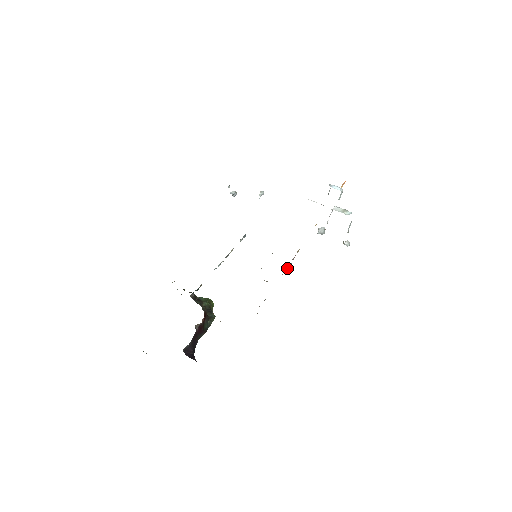
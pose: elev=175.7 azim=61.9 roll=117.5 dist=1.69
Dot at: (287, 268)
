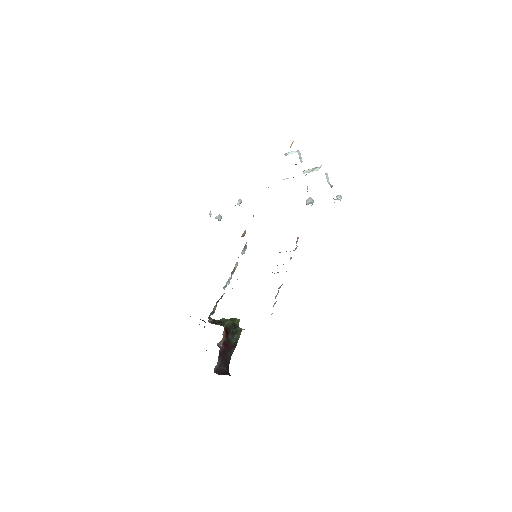
Dot at: (244, 234)
